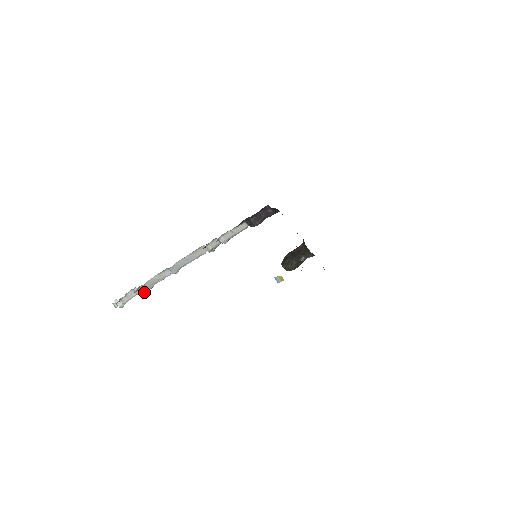
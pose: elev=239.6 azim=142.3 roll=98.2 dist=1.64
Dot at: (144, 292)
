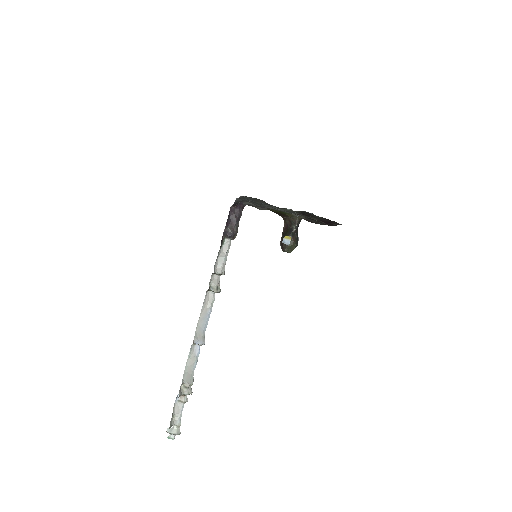
Dot at: (188, 392)
